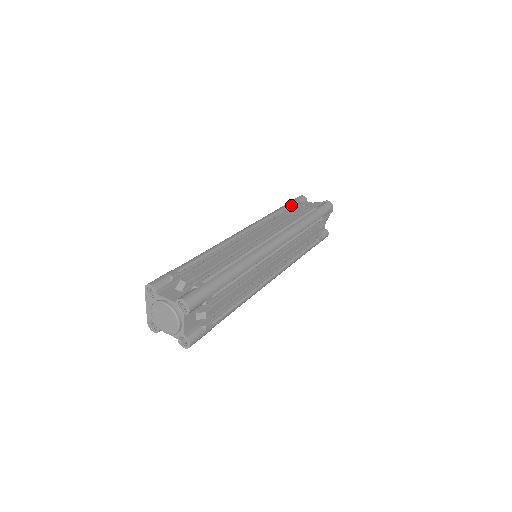
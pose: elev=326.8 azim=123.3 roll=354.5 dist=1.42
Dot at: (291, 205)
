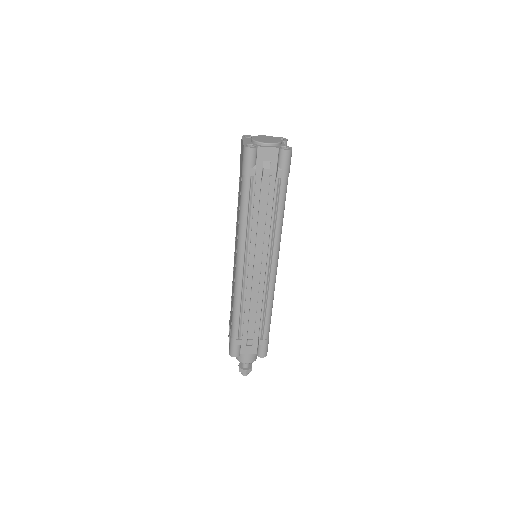
Dot at: occluded
